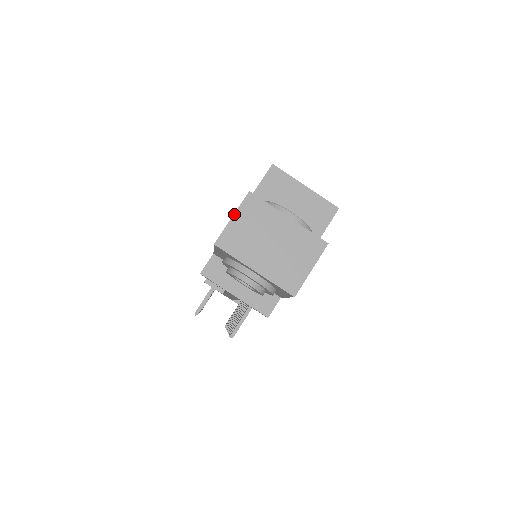
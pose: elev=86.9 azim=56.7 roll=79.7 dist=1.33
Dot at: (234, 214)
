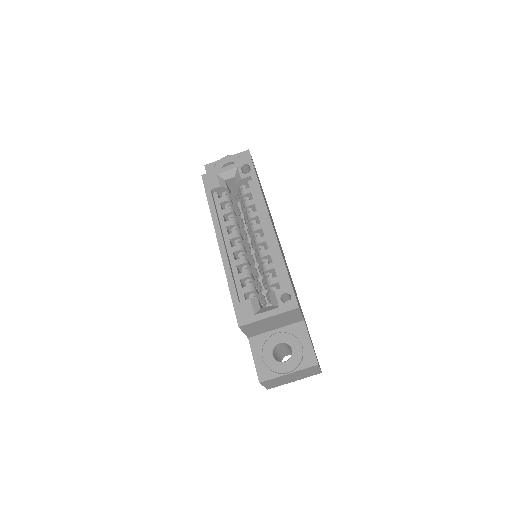
Dot at: occluded
